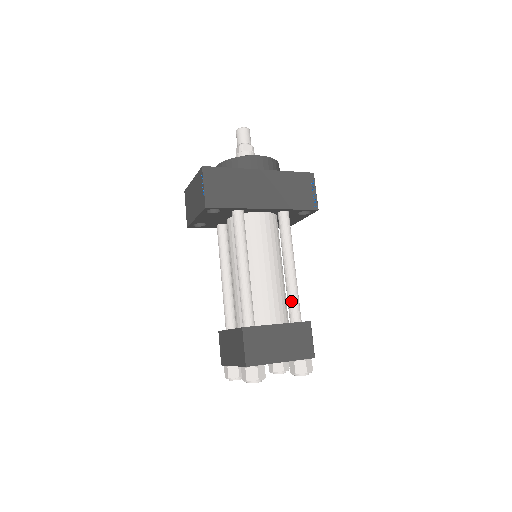
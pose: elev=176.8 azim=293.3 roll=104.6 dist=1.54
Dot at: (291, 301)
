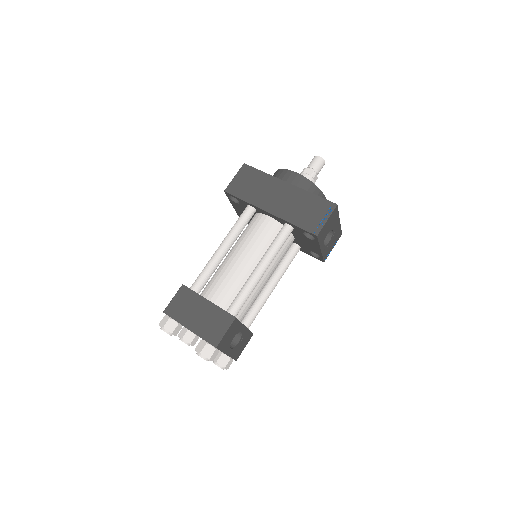
Dot at: (237, 294)
